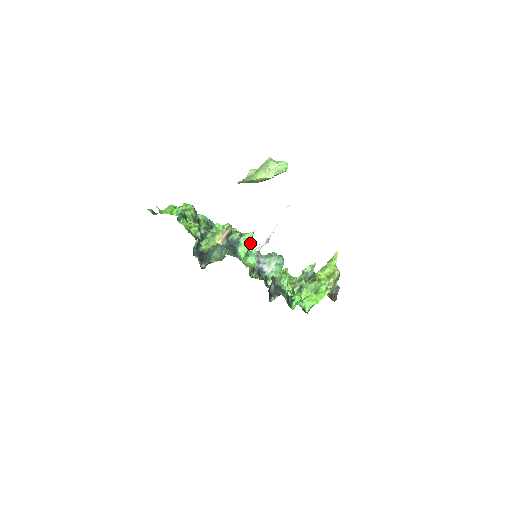
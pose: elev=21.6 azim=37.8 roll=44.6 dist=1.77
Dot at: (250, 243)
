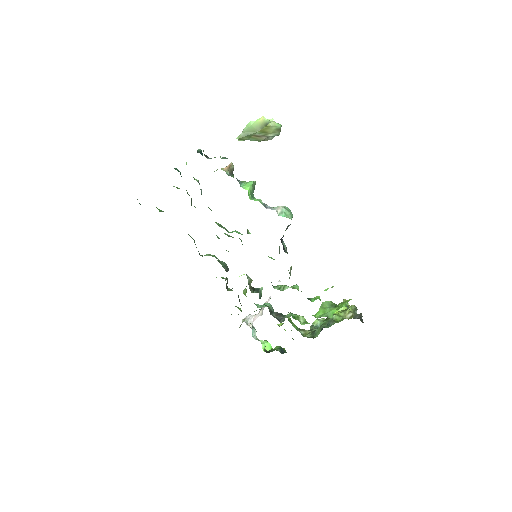
Dot at: (253, 186)
